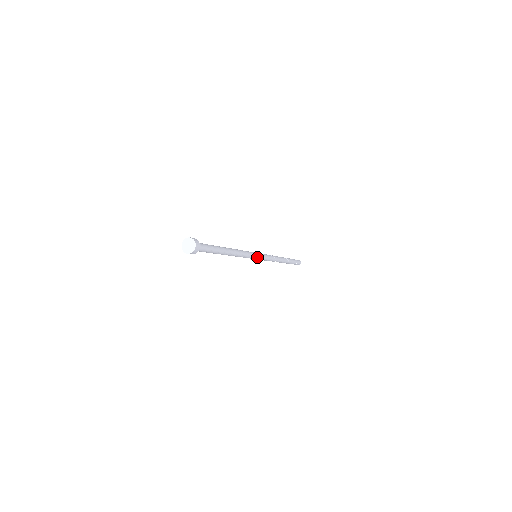
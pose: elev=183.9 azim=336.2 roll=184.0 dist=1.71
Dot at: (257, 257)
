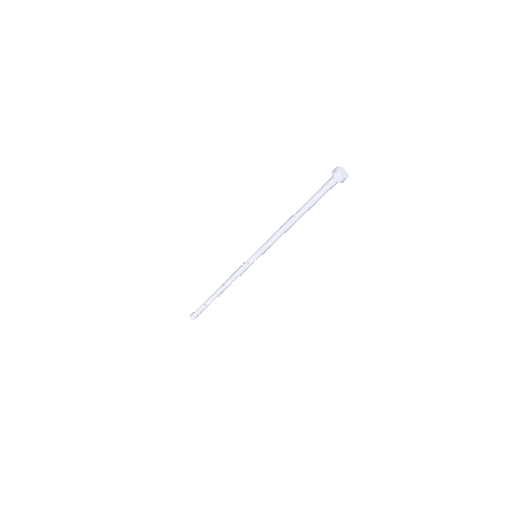
Dot at: (258, 257)
